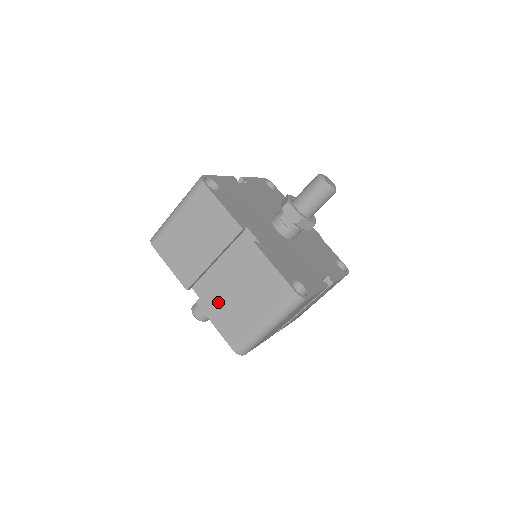
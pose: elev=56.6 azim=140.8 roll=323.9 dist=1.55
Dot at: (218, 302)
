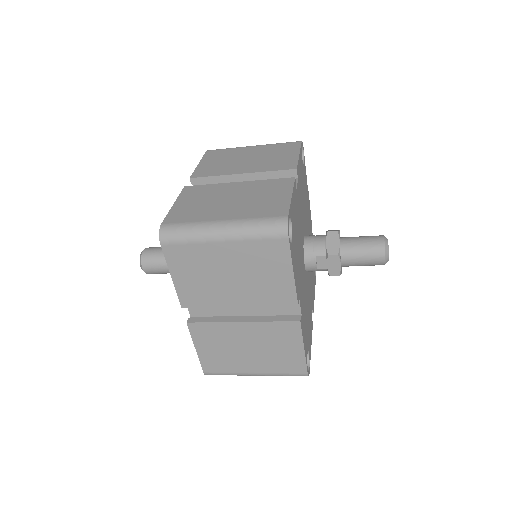
Dot at: (216, 337)
